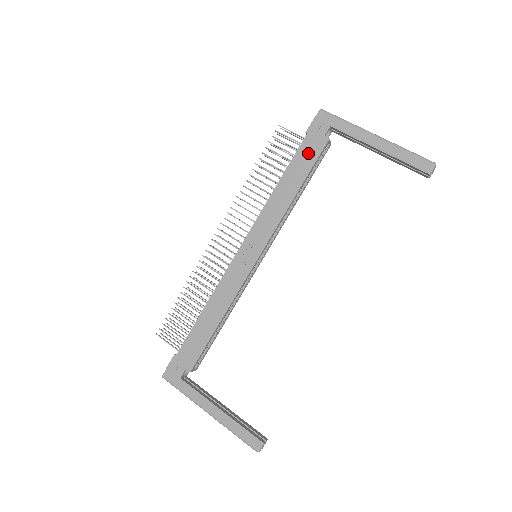
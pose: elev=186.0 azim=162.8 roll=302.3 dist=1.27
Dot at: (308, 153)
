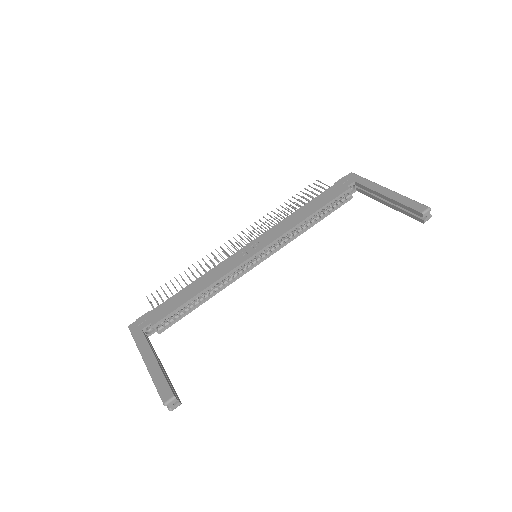
Dot at: (330, 194)
